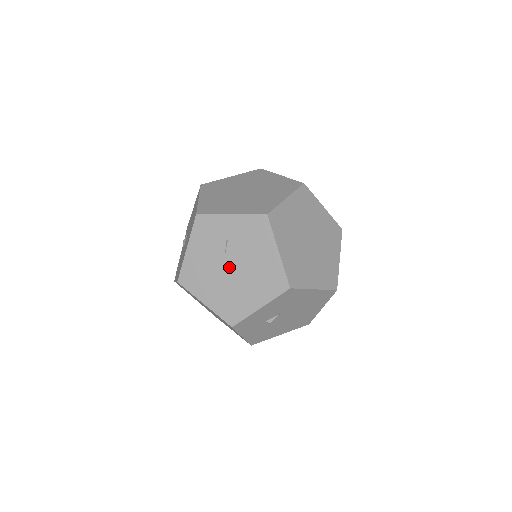
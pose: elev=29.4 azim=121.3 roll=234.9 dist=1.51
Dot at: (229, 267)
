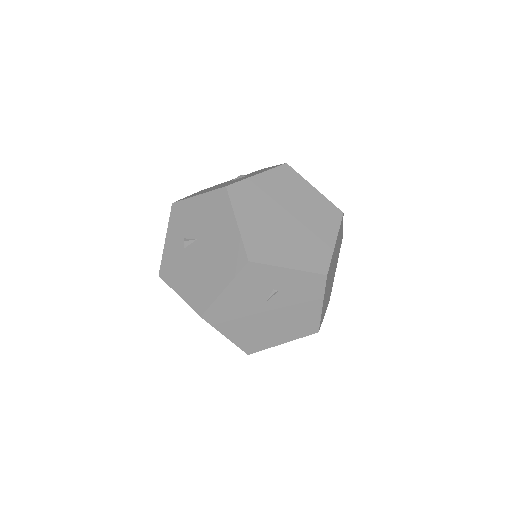
Dot at: (266, 311)
